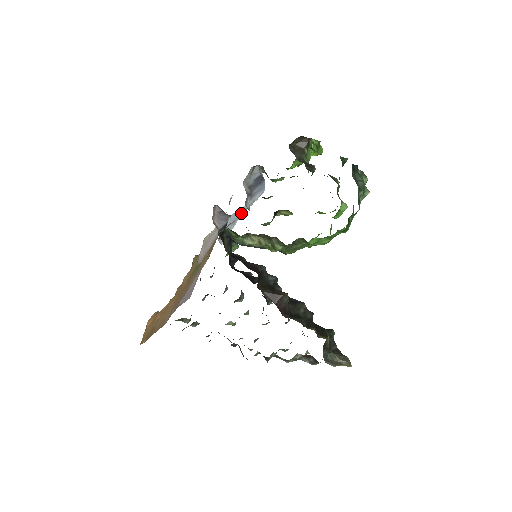
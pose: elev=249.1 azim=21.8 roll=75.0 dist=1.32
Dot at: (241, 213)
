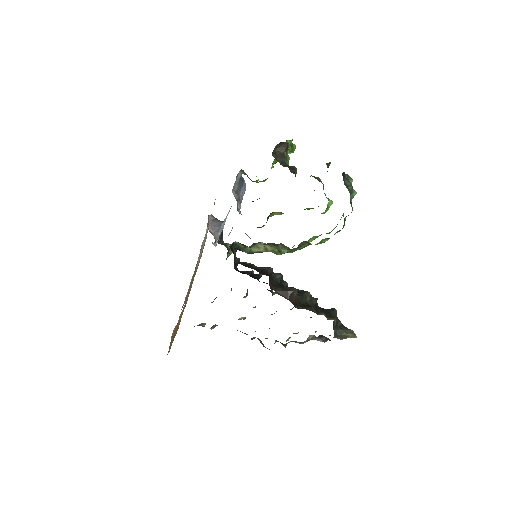
Dot at: occluded
